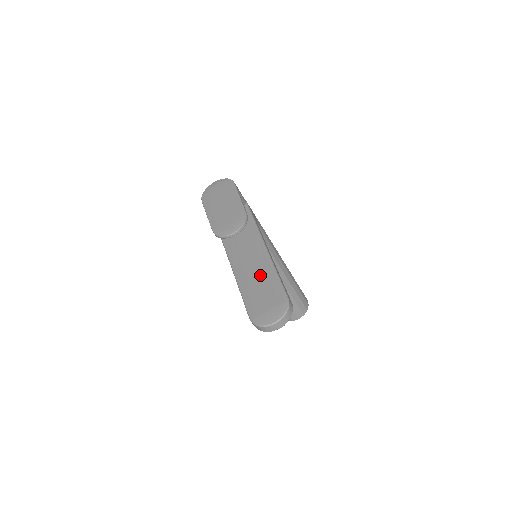
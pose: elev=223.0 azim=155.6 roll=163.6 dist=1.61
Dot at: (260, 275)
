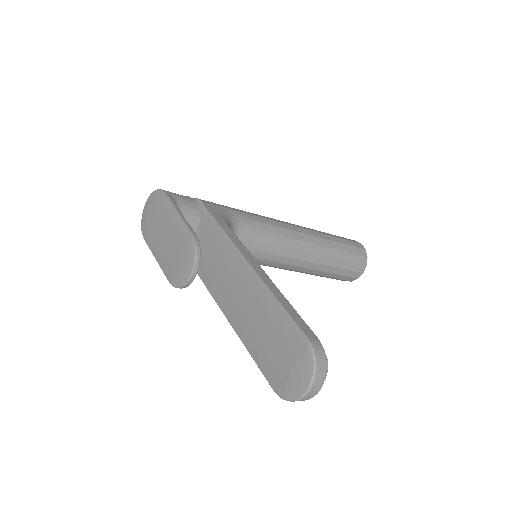
Dot at: (257, 313)
